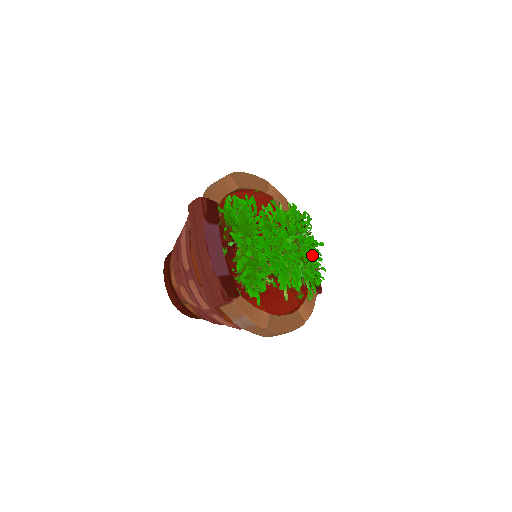
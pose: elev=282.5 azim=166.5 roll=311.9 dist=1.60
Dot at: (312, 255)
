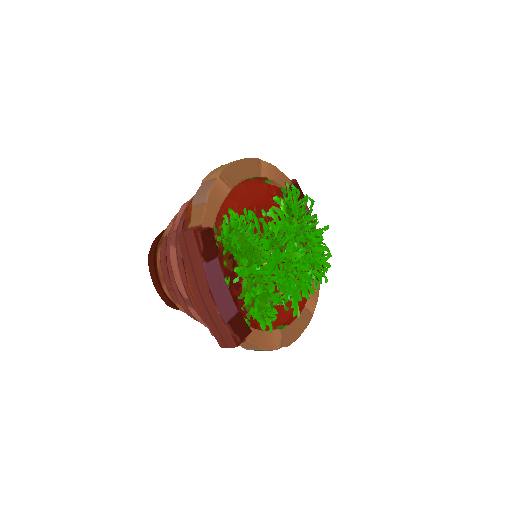
Dot at: (320, 252)
